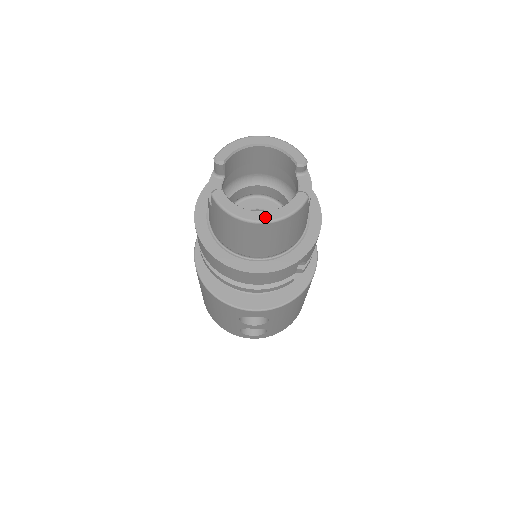
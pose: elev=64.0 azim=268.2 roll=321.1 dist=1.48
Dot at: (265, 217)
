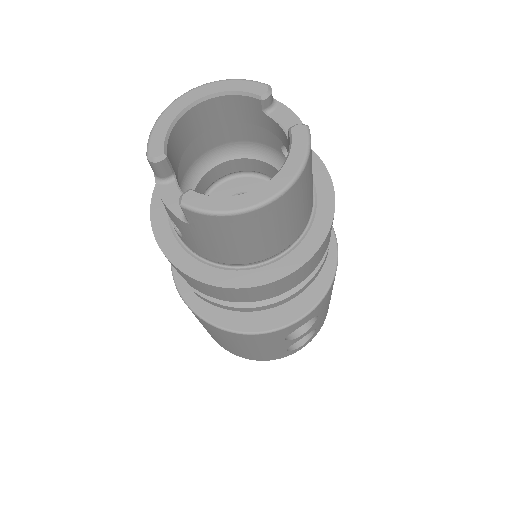
Dot at: (276, 187)
